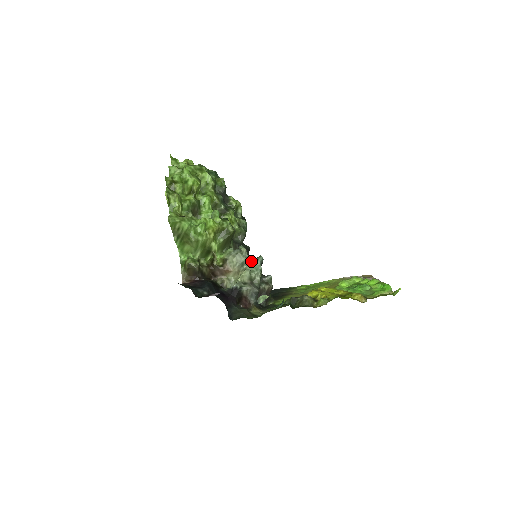
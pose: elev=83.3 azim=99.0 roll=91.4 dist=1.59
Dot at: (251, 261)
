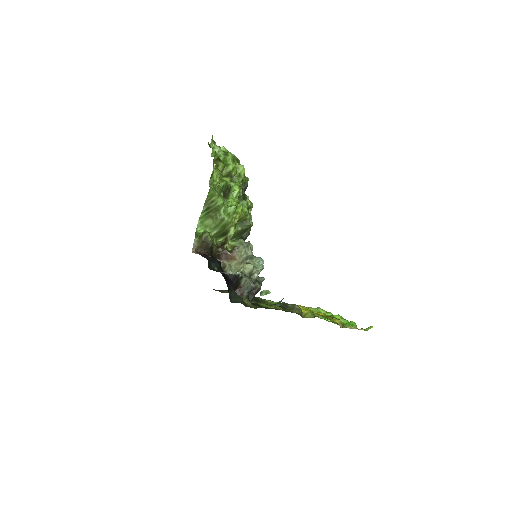
Dot at: (255, 258)
